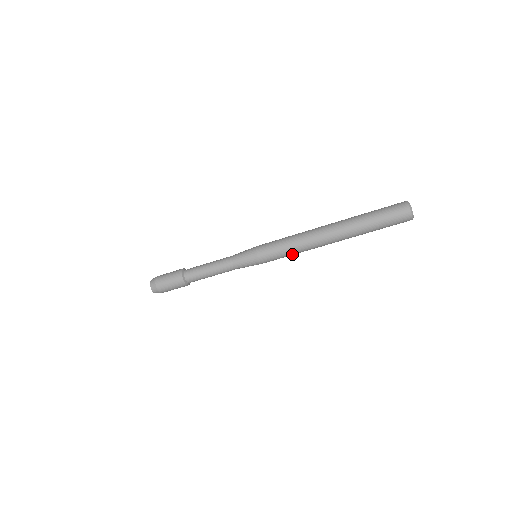
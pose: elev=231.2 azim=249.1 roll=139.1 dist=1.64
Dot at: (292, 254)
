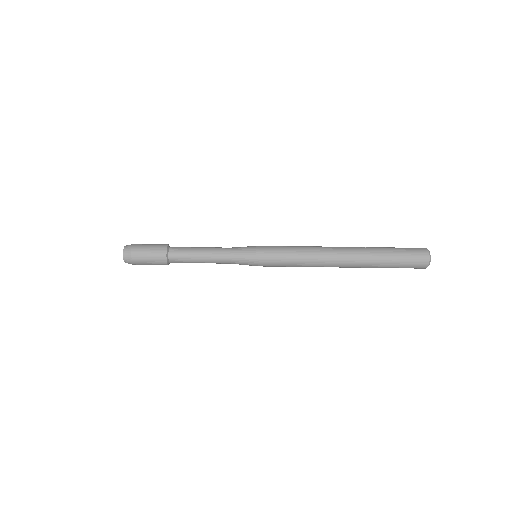
Dot at: (296, 266)
